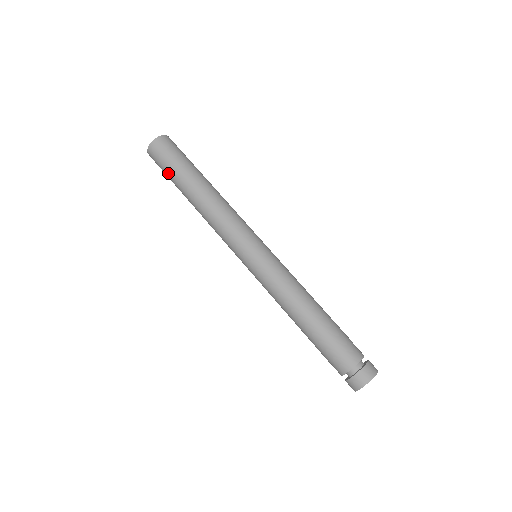
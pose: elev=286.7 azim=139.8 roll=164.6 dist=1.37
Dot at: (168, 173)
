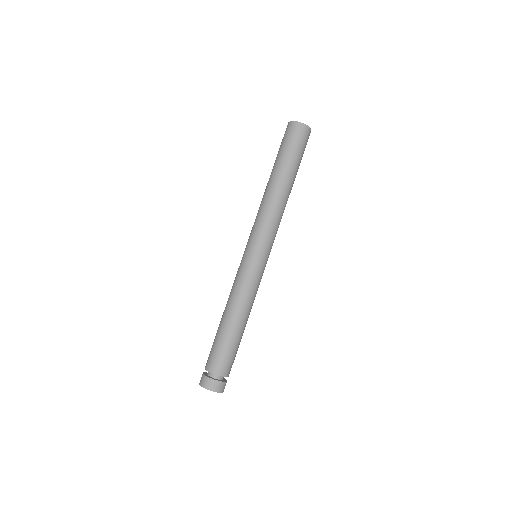
Dot at: (280, 150)
